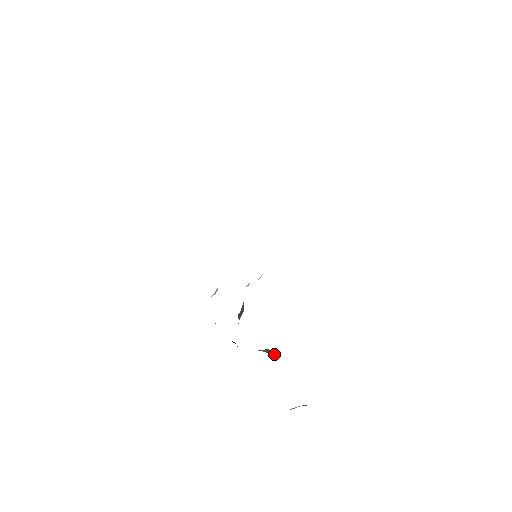
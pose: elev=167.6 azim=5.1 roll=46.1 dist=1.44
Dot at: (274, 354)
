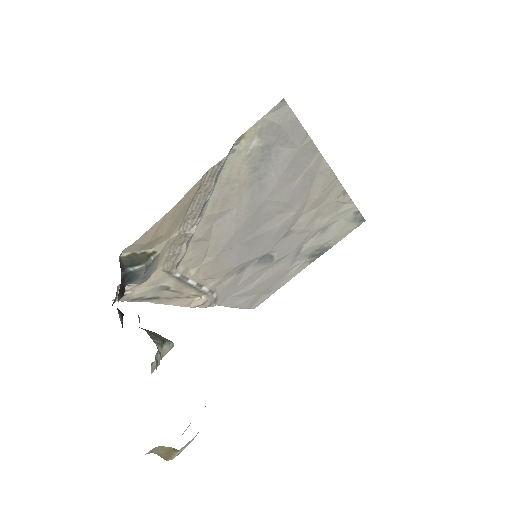
Dot at: (160, 340)
